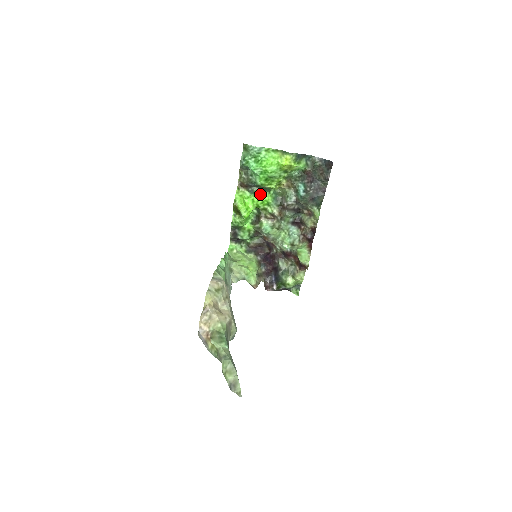
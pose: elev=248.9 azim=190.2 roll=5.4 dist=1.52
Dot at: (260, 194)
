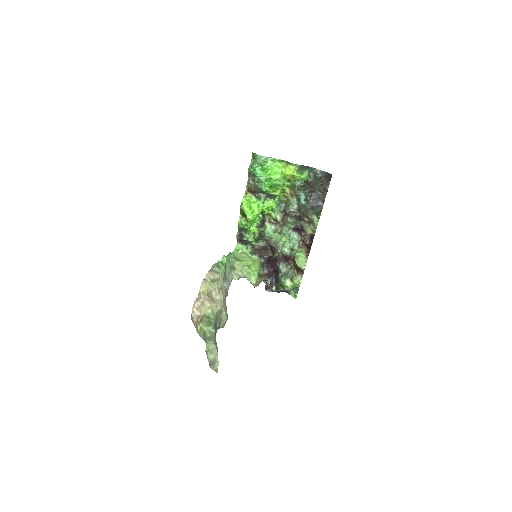
Dot at: (266, 200)
